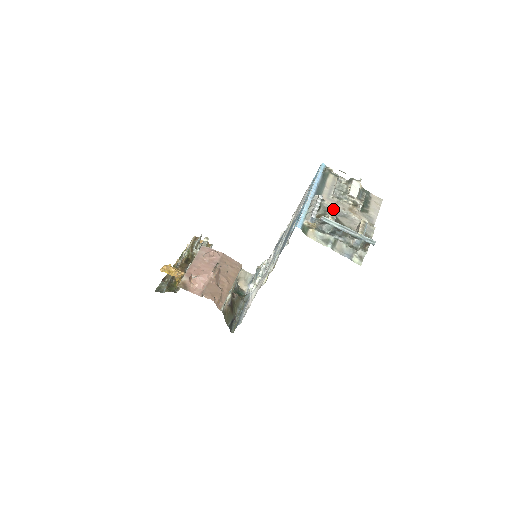
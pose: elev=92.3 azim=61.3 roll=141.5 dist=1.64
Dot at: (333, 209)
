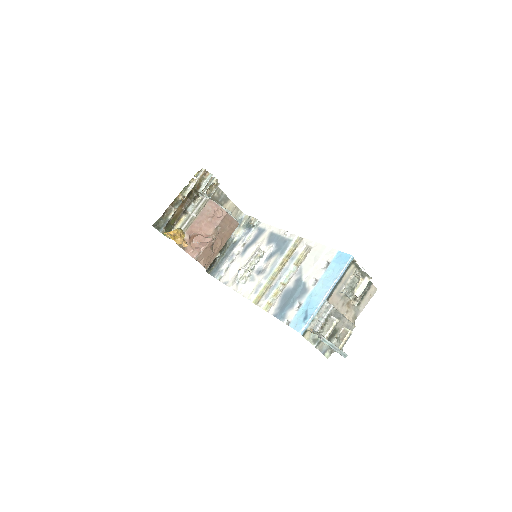
Dot at: (334, 325)
